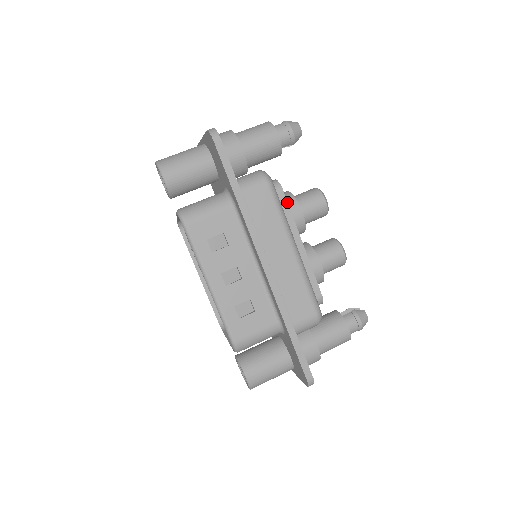
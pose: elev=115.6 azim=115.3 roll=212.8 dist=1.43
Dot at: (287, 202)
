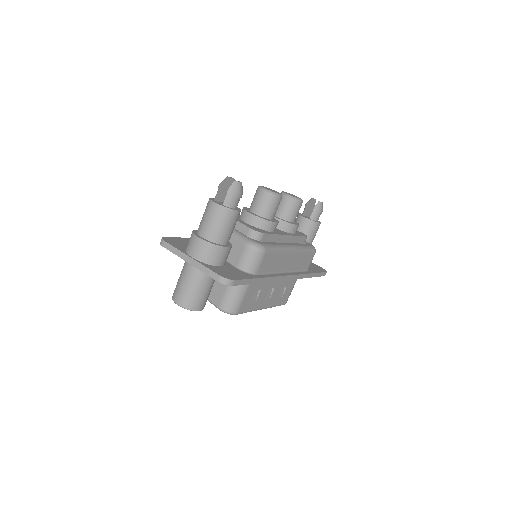
Dot at: (270, 234)
